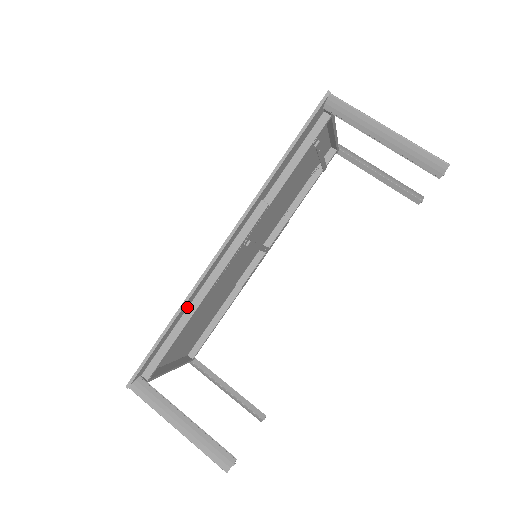
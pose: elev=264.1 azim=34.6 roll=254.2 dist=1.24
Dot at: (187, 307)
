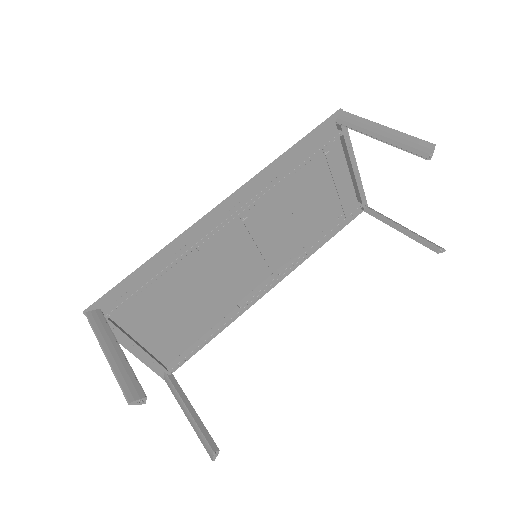
Dot at: (169, 257)
